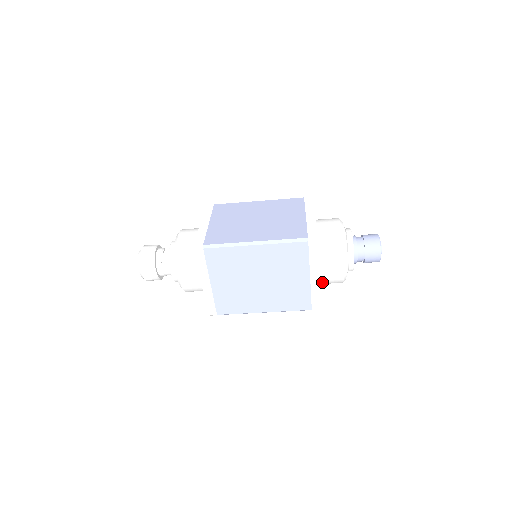
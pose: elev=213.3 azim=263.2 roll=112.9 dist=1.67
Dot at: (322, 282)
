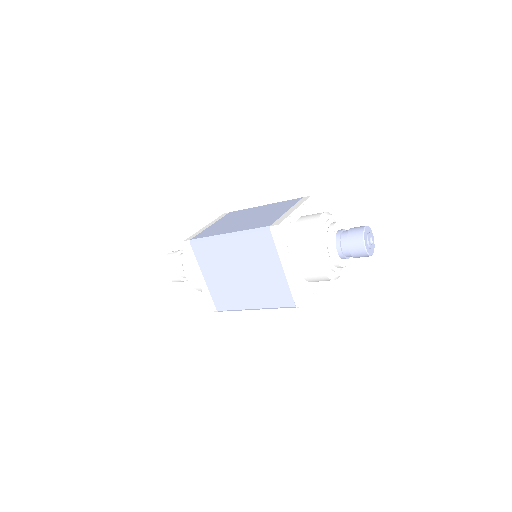
Dot at: (307, 278)
